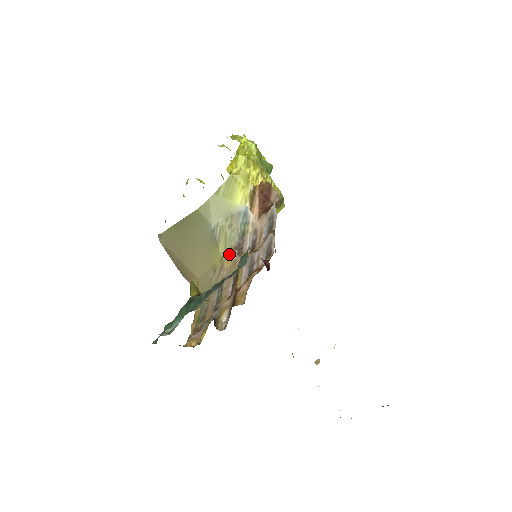
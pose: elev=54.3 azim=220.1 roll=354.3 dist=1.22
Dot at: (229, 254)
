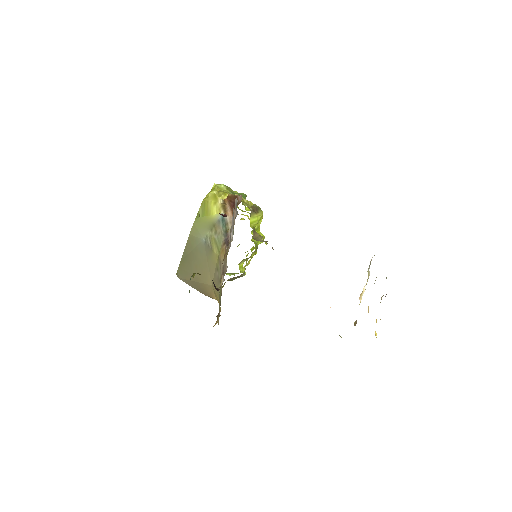
Dot at: (221, 250)
